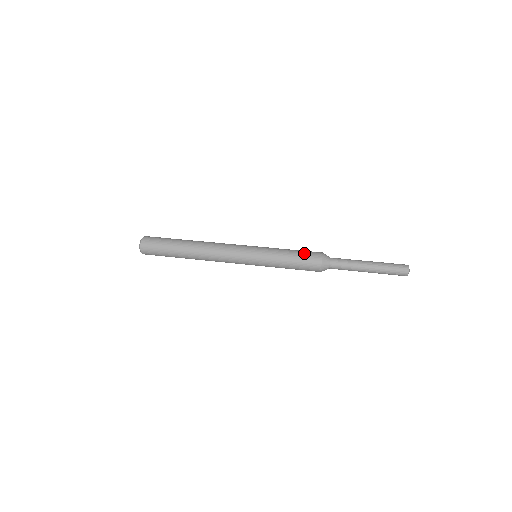
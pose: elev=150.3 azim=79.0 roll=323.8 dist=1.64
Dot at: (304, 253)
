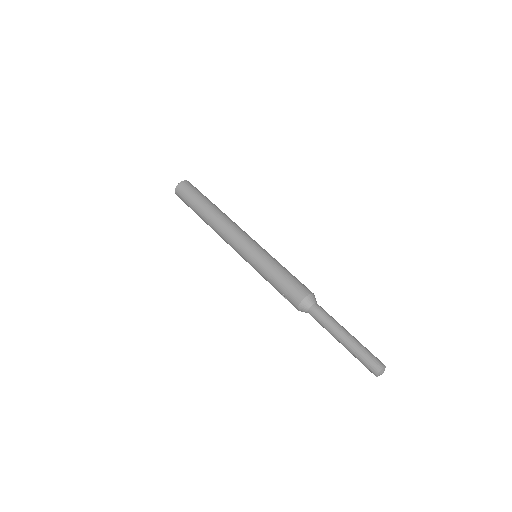
Dot at: (297, 280)
